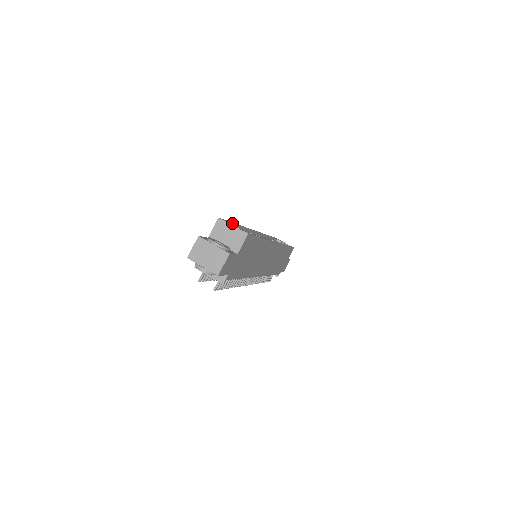
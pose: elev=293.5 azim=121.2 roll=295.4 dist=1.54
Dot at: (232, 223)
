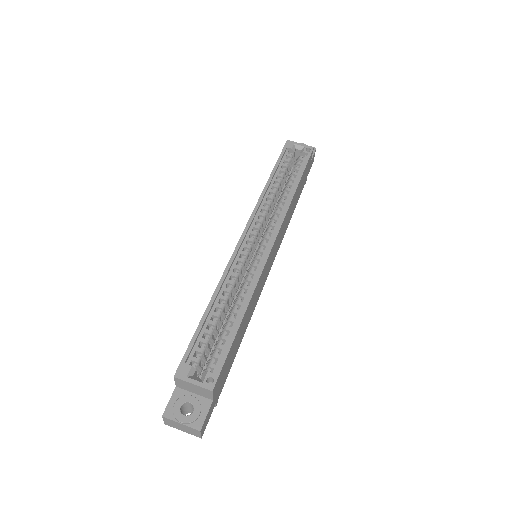
Dot at: (197, 336)
